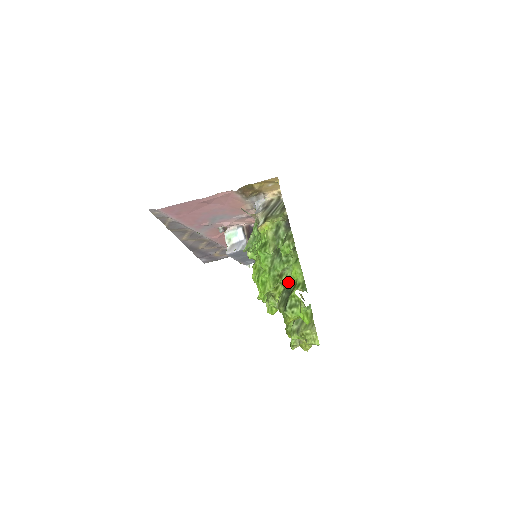
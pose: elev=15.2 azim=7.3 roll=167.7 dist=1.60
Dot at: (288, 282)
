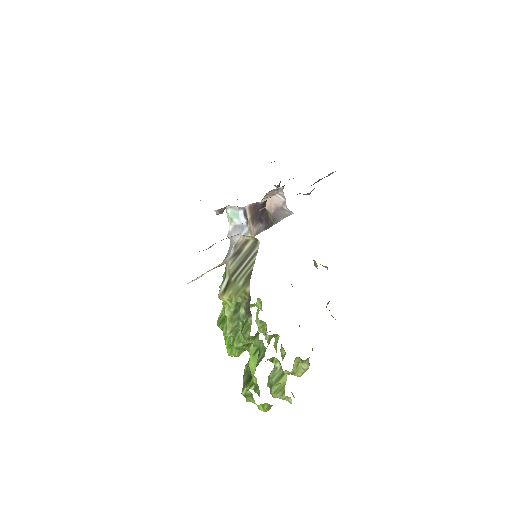
Dot at: occluded
